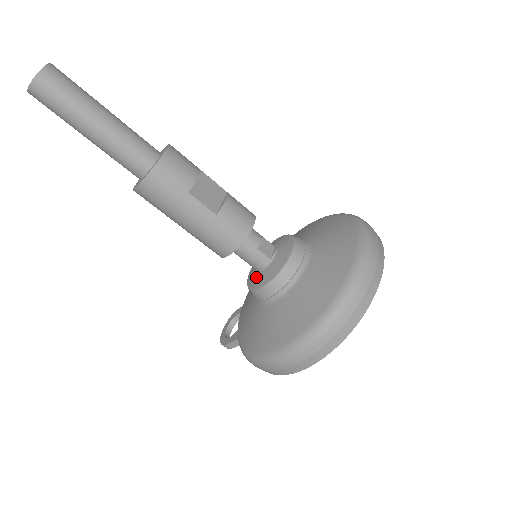
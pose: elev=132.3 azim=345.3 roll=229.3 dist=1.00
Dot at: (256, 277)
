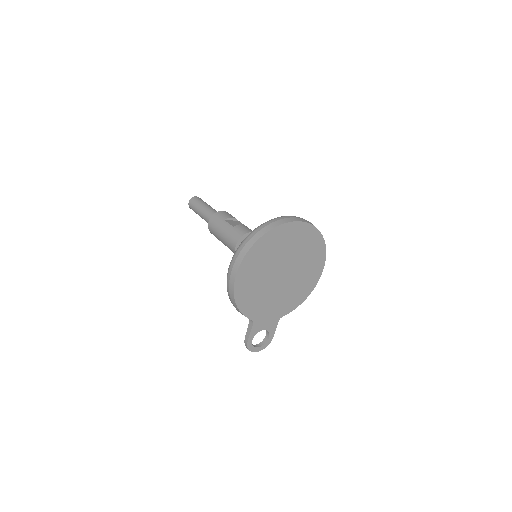
Dot at: occluded
